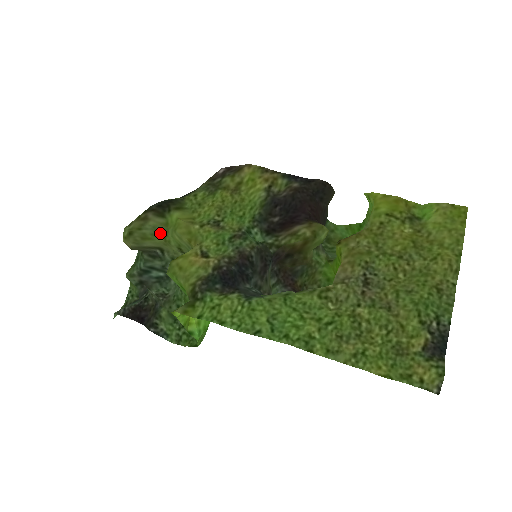
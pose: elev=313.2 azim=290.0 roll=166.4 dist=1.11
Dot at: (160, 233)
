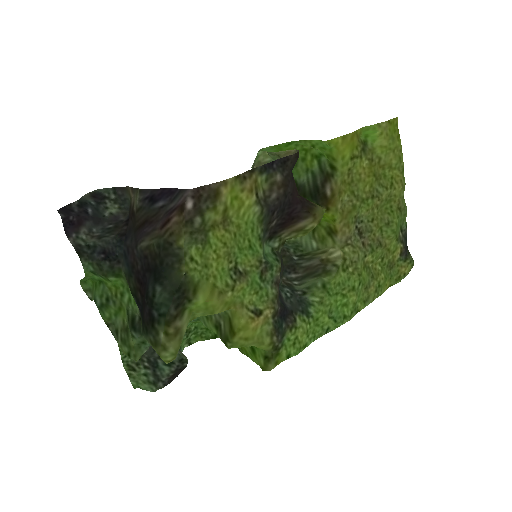
Dot at: (188, 322)
